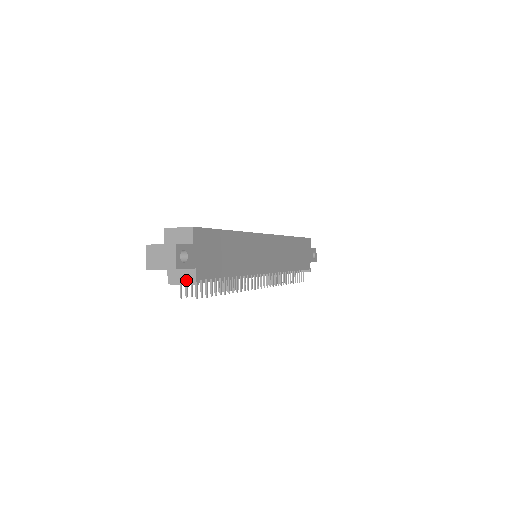
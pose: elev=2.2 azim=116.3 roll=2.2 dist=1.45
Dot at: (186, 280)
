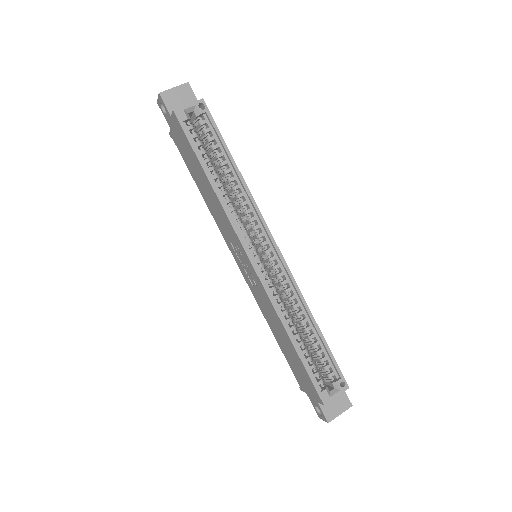
Dot at: occluded
